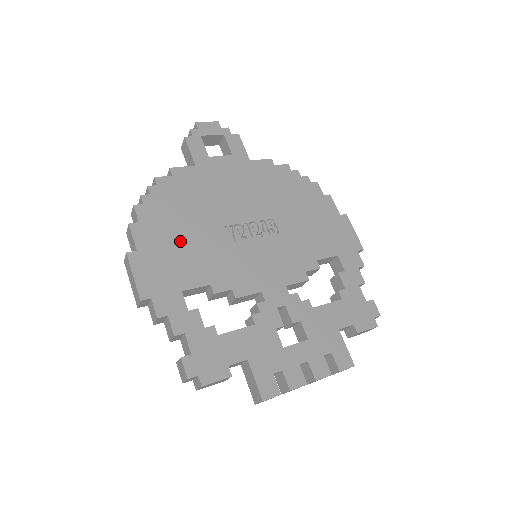
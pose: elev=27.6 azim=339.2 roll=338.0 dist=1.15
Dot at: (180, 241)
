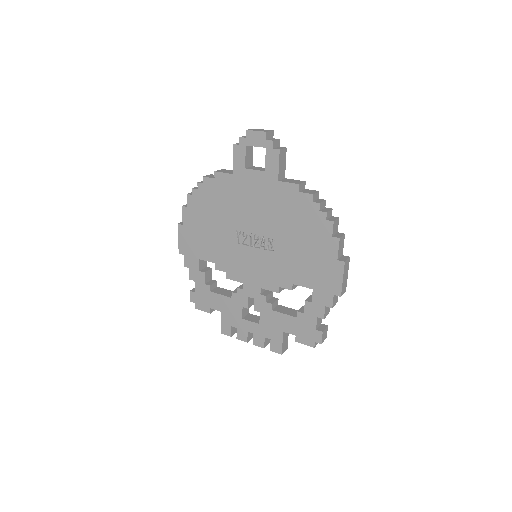
Dot at: (206, 229)
